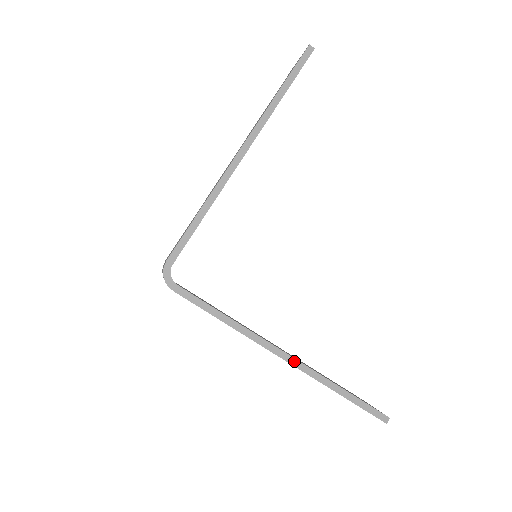
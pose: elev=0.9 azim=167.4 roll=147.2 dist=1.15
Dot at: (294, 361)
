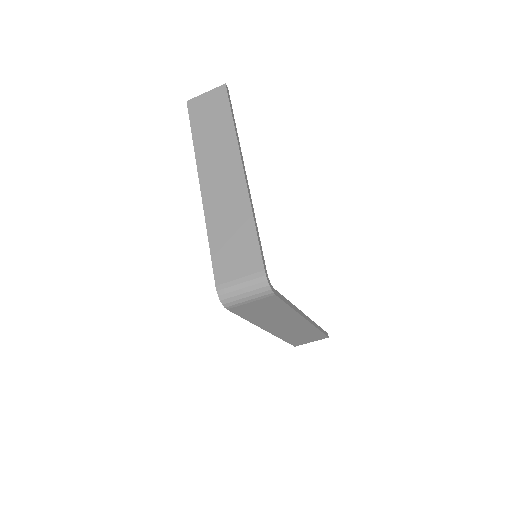
Dot at: (308, 318)
